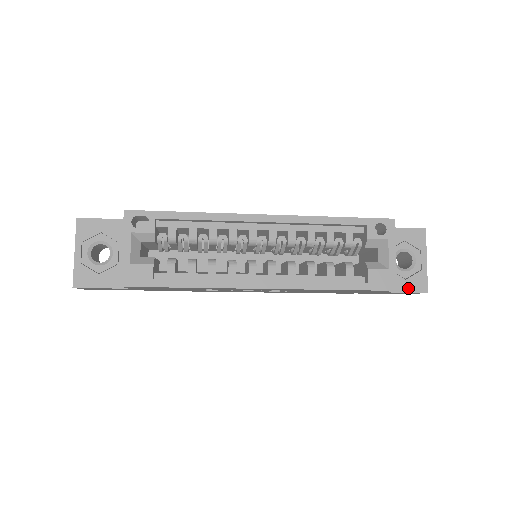
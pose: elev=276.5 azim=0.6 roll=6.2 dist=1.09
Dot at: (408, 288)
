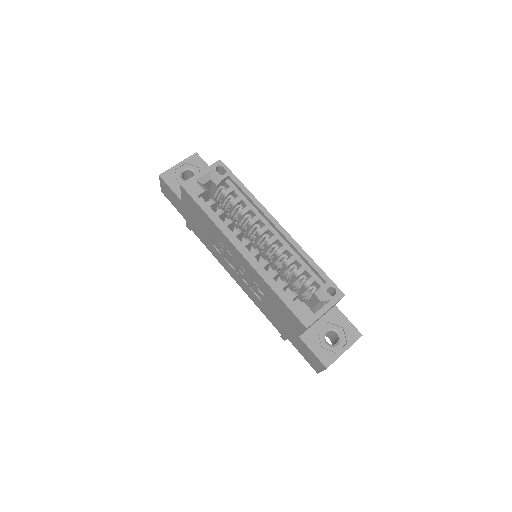
Dot at: (318, 353)
